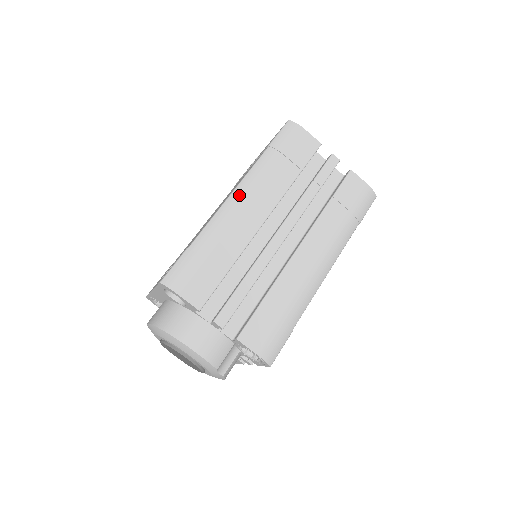
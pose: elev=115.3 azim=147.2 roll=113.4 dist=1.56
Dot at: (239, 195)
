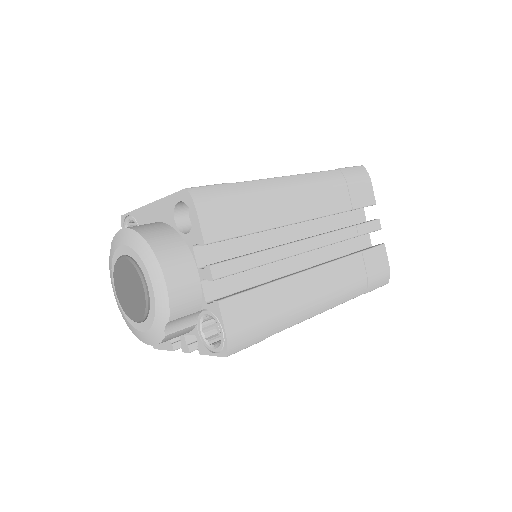
Dot at: (298, 182)
